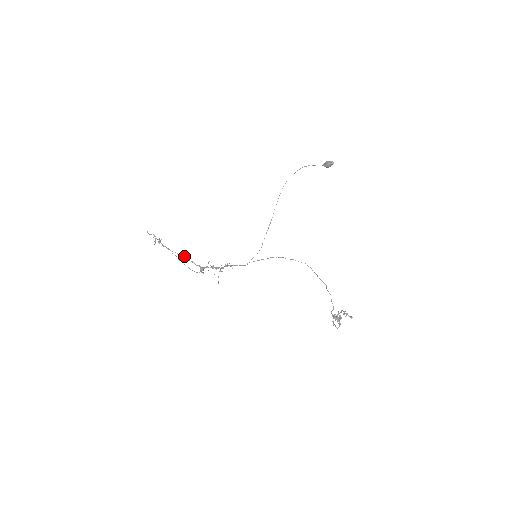
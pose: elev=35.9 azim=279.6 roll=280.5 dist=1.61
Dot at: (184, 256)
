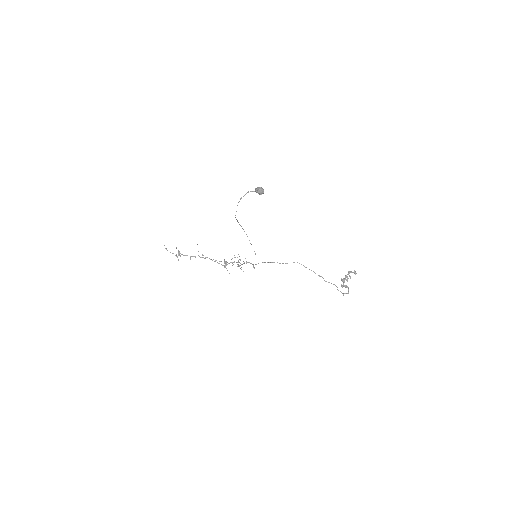
Dot at: (205, 258)
